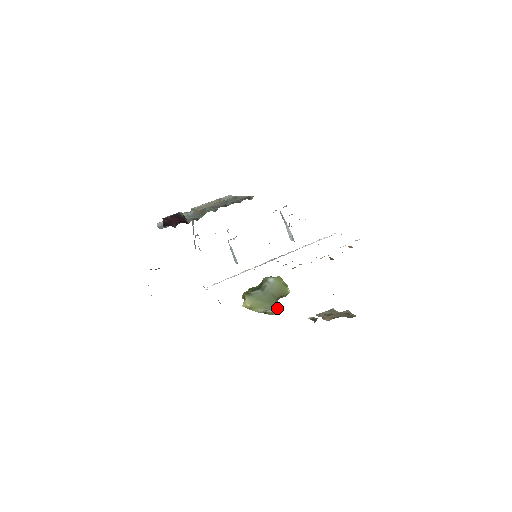
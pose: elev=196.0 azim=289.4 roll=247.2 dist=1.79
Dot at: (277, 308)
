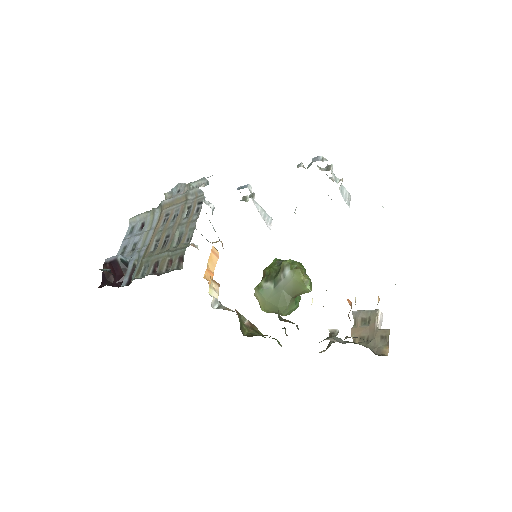
Dot at: (292, 309)
